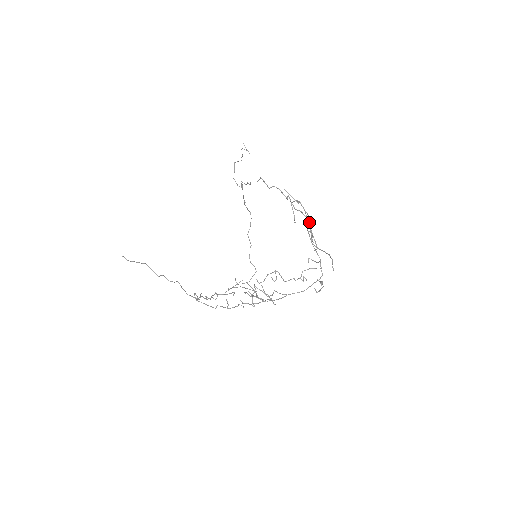
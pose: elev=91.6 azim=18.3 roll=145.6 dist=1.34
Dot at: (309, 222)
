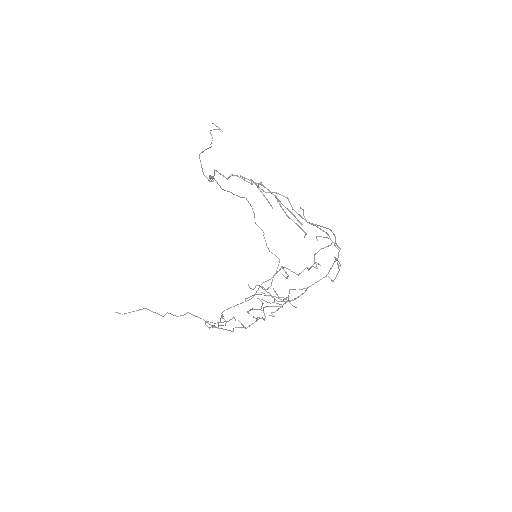
Dot at: (281, 207)
